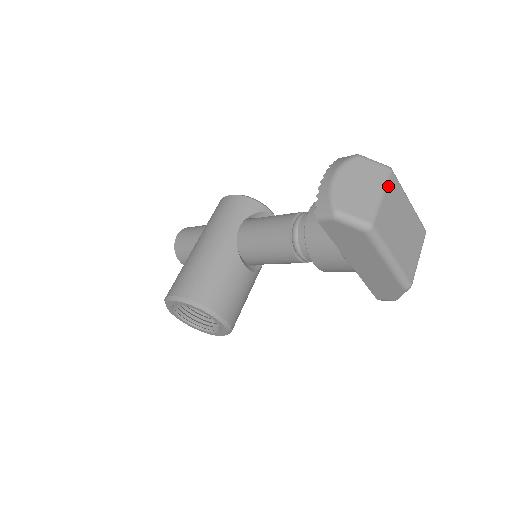
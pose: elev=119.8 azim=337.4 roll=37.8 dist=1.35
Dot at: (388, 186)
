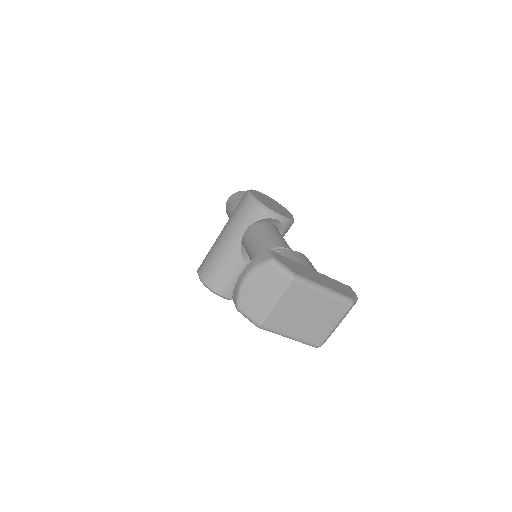
Dot at: (285, 294)
